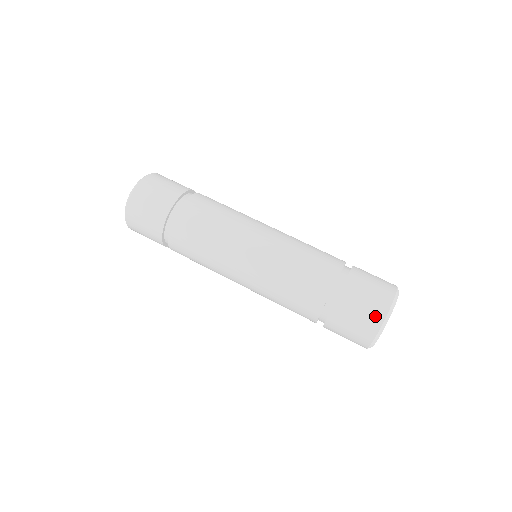
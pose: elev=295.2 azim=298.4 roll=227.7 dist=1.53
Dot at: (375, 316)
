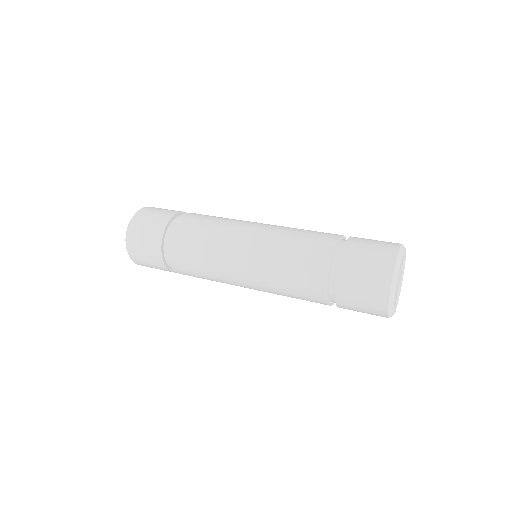
Dot at: (384, 263)
